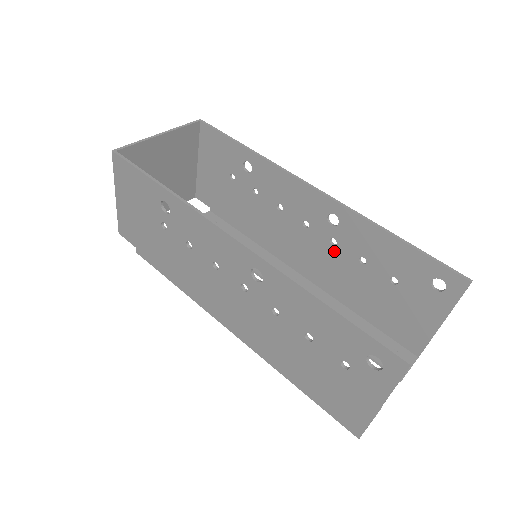
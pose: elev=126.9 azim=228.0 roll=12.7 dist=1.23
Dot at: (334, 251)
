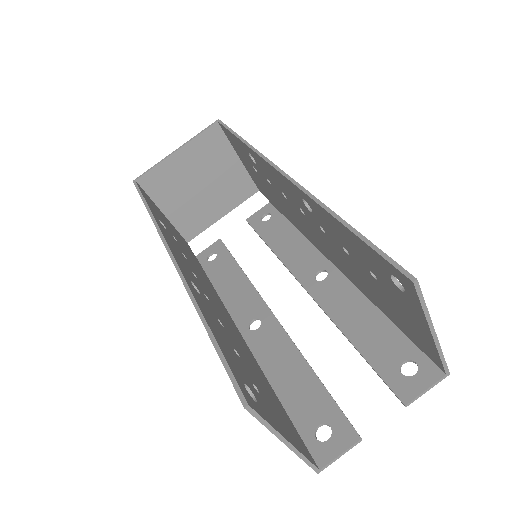
Dot at: (329, 240)
